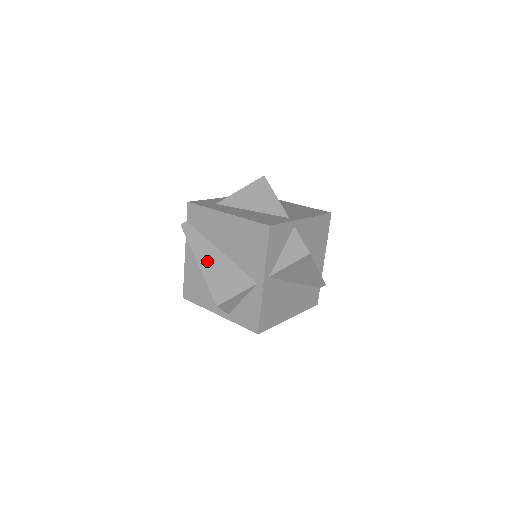
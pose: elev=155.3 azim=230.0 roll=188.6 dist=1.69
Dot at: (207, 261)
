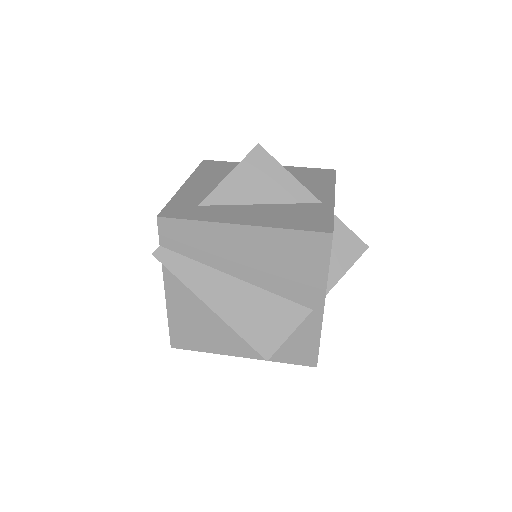
Dot at: (223, 300)
